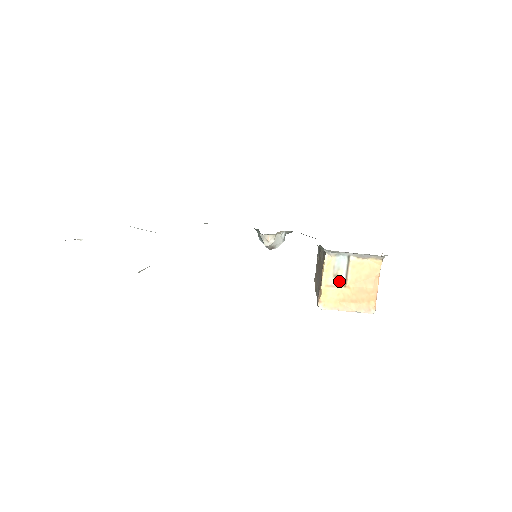
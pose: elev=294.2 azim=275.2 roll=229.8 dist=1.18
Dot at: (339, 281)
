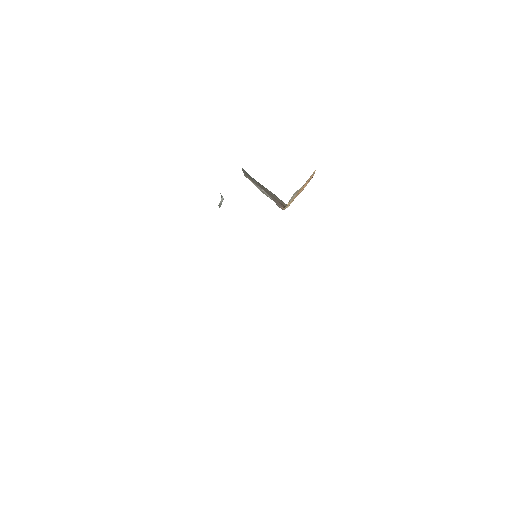
Dot at: (294, 196)
